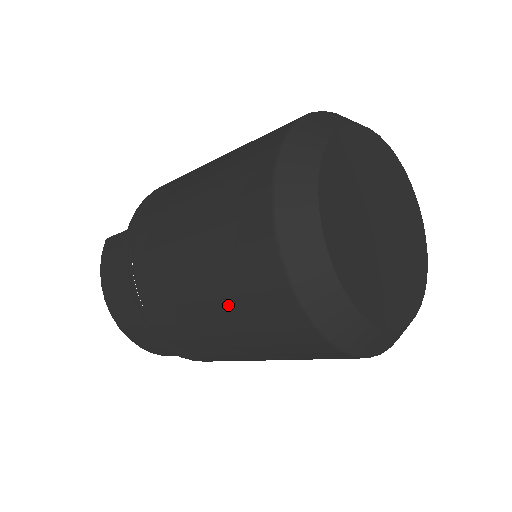
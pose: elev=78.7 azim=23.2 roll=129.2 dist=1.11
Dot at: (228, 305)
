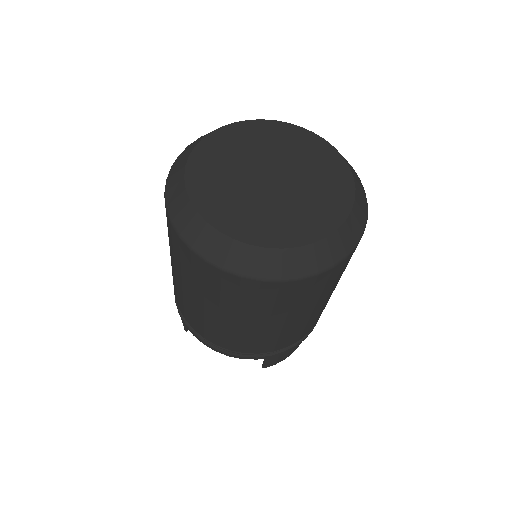
Dot at: occluded
